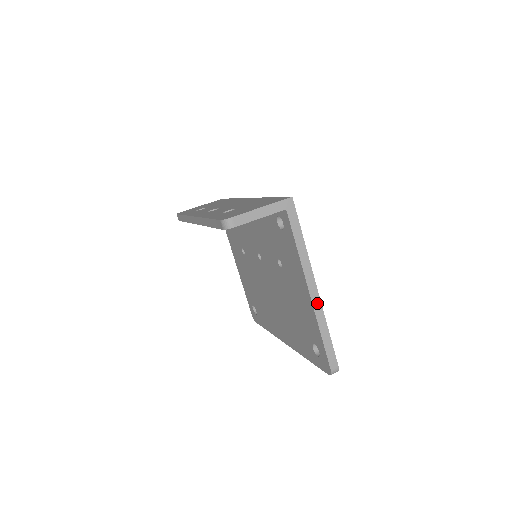
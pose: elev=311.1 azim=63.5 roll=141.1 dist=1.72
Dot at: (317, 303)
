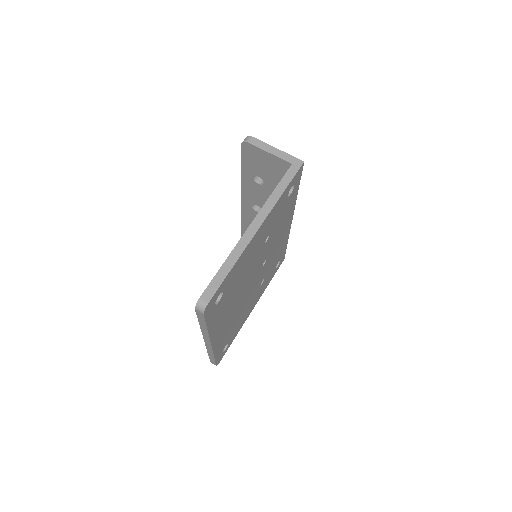
Dot at: (247, 238)
